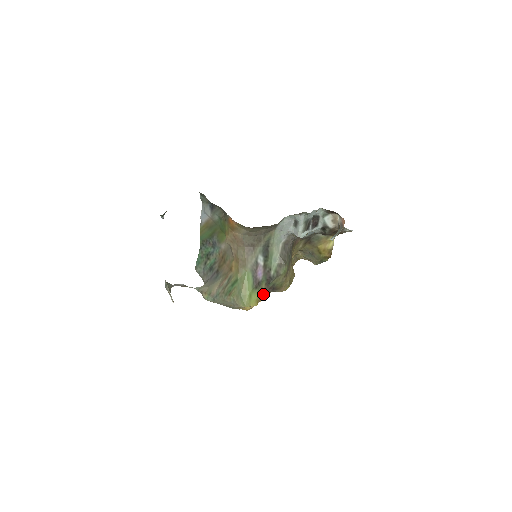
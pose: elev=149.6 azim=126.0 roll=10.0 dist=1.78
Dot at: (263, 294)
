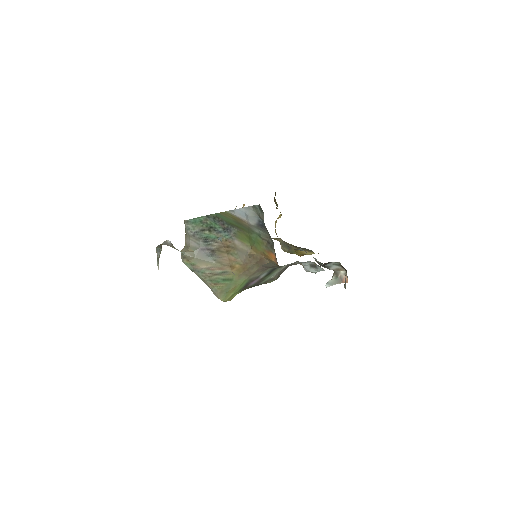
Dot at: occluded
